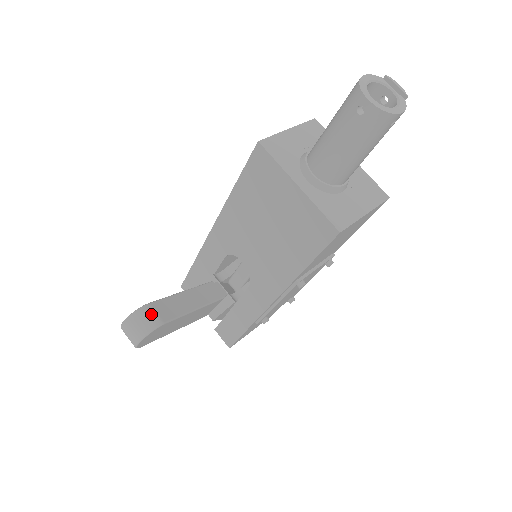
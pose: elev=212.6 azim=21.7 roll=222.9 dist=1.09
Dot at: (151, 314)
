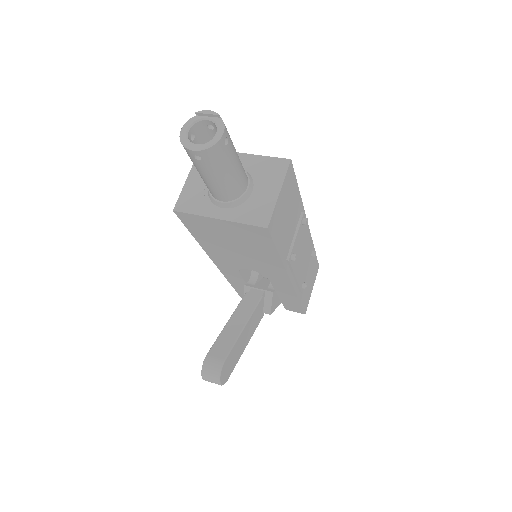
Dot at: (212, 361)
